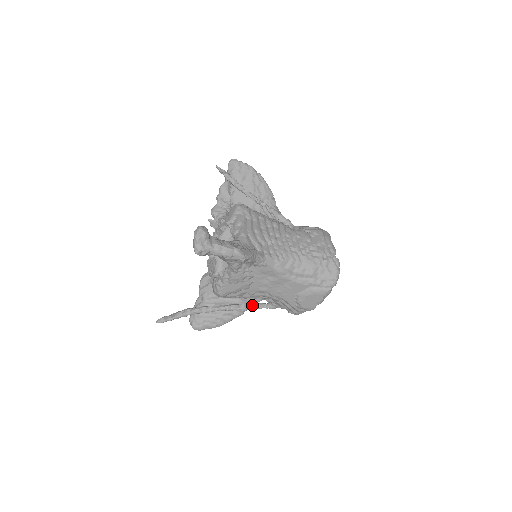
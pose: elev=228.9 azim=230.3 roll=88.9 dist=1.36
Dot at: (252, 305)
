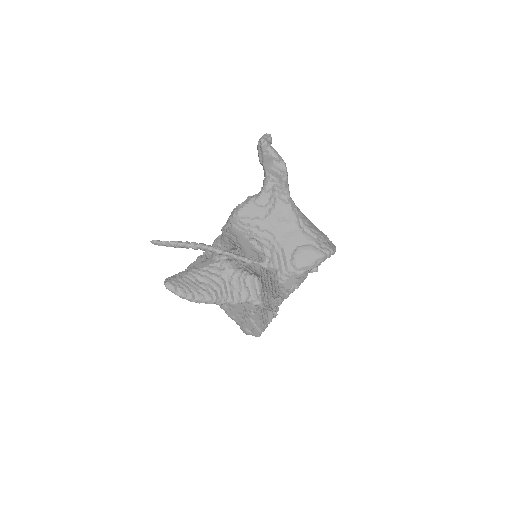
Dot at: occluded
